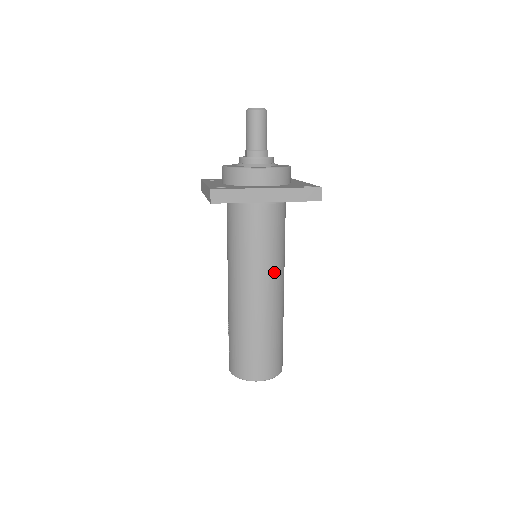
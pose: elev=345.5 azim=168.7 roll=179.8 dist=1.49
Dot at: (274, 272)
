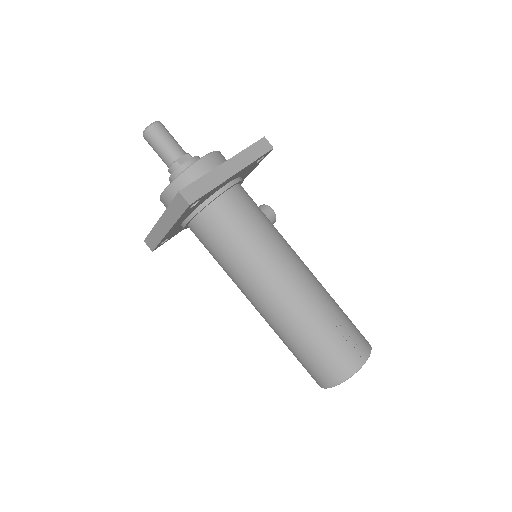
Dot at: (251, 278)
